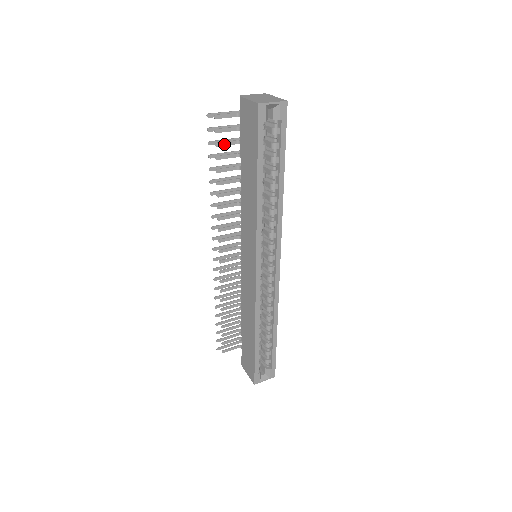
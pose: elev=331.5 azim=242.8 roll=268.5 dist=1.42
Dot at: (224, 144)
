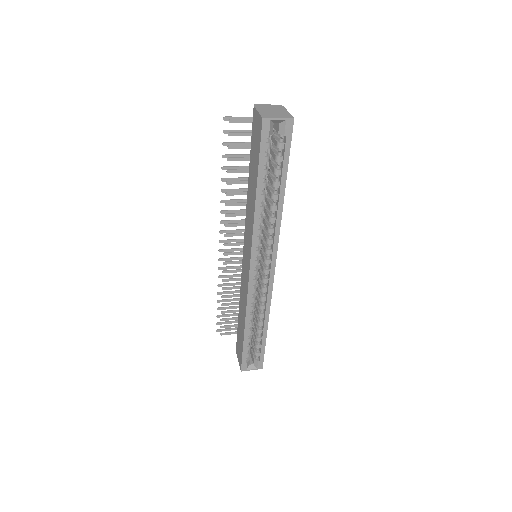
Dot at: (237, 147)
